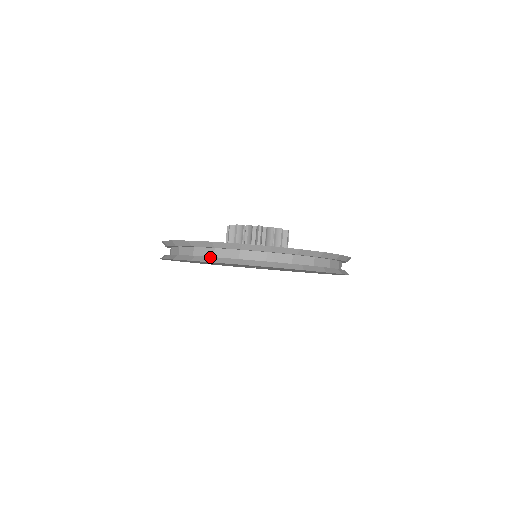
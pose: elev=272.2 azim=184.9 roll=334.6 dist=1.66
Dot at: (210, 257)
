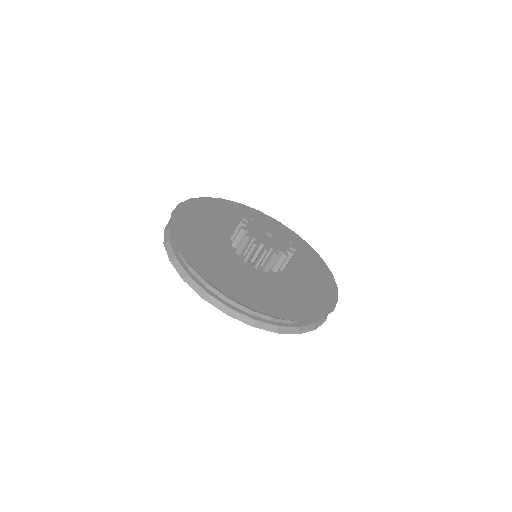
Dot at: (271, 325)
